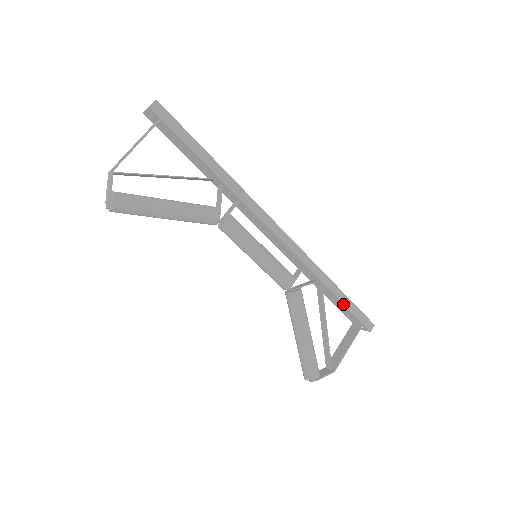
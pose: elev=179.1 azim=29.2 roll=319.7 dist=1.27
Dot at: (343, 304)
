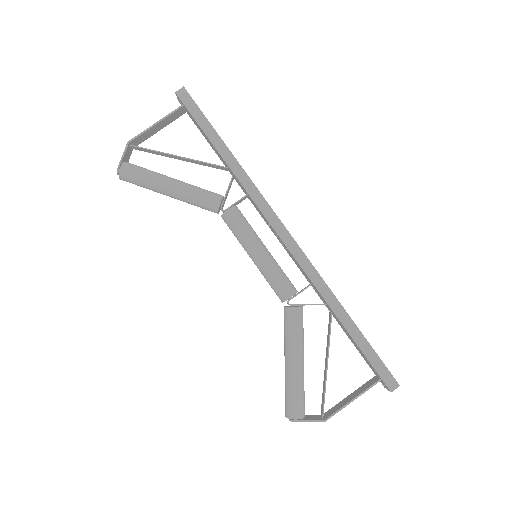
Dot at: (355, 342)
